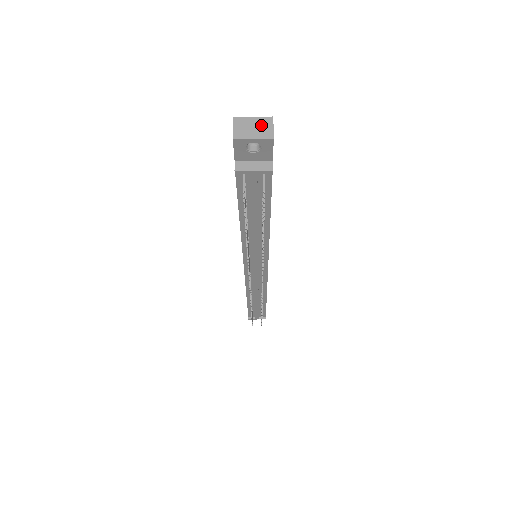
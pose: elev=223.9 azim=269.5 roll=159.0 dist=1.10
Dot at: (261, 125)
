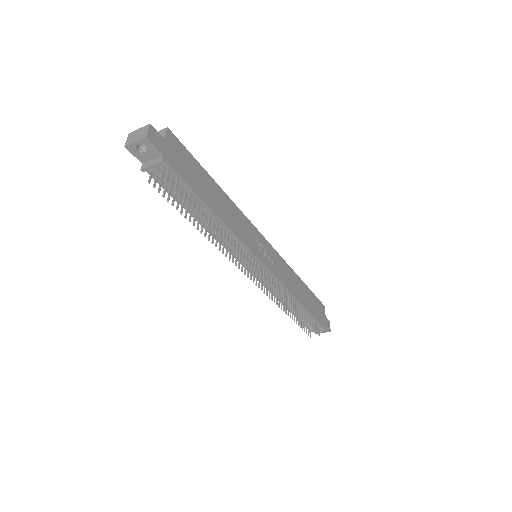
Dot at: (142, 132)
